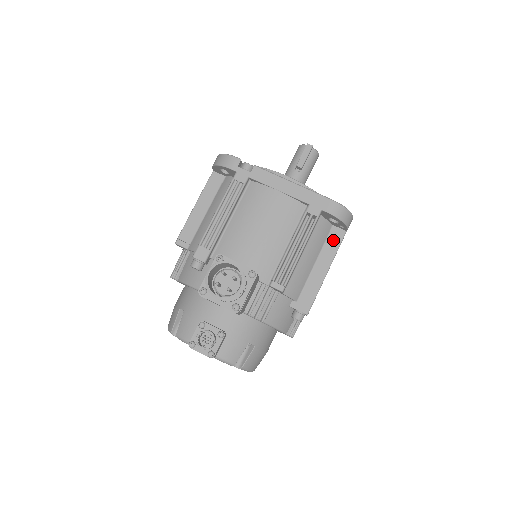
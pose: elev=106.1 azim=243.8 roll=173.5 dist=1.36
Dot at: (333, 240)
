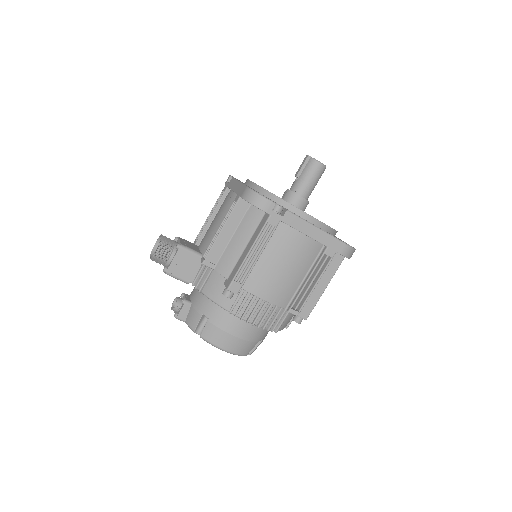
Dot at: (261, 225)
